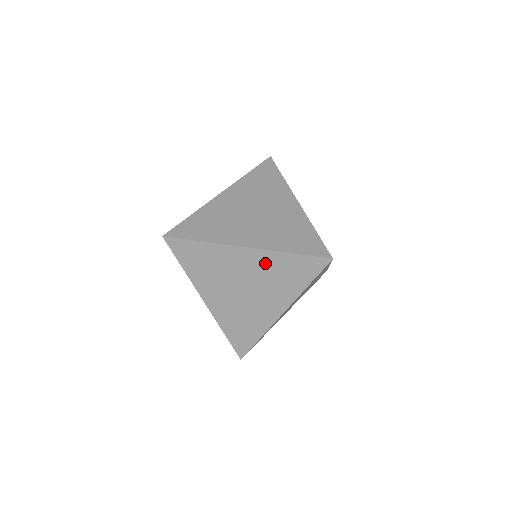
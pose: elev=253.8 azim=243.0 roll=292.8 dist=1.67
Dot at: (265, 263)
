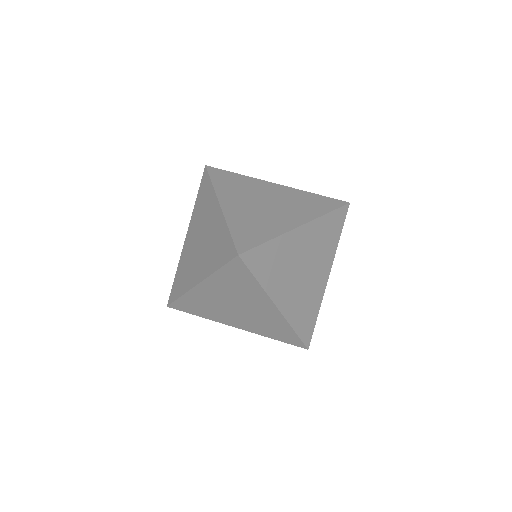
Dot at: (273, 319)
